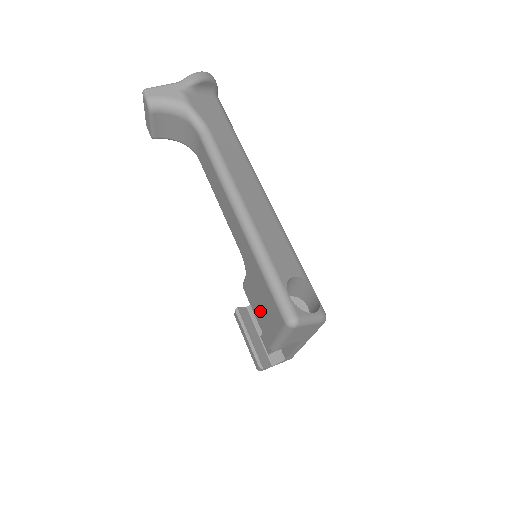
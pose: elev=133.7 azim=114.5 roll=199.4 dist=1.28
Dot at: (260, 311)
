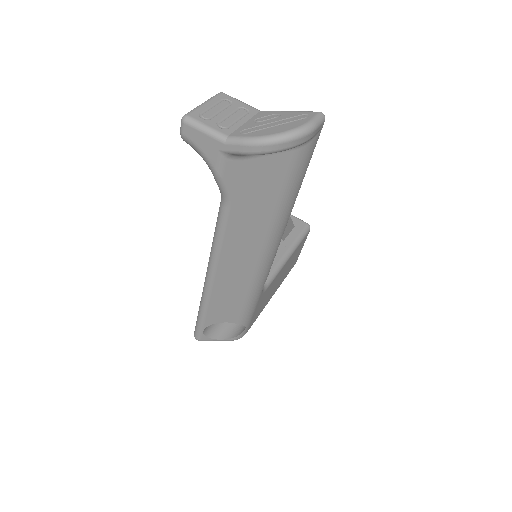
Dot at: occluded
